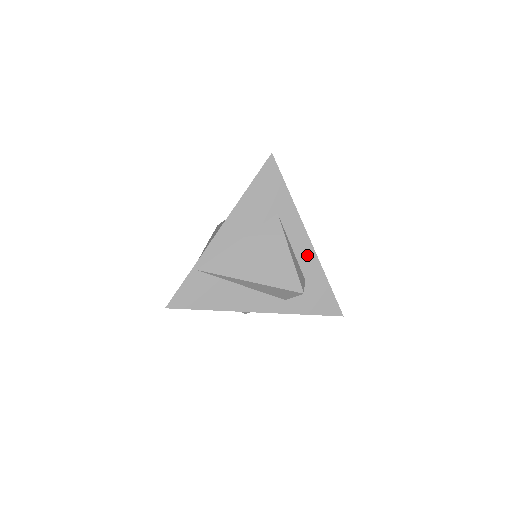
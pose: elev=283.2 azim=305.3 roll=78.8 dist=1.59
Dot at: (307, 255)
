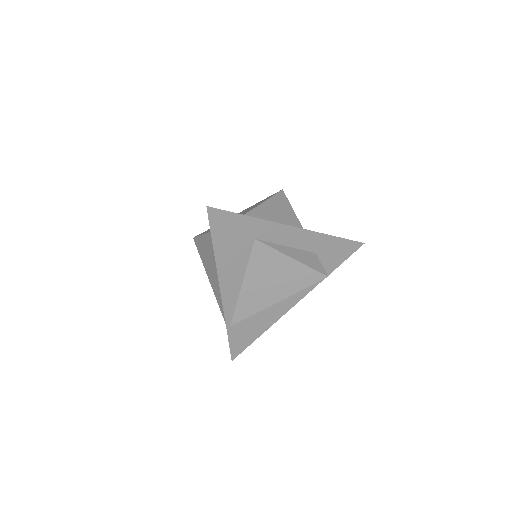
Dot at: (304, 238)
